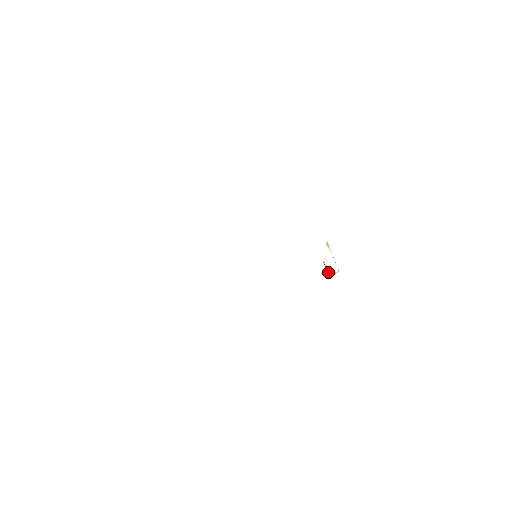
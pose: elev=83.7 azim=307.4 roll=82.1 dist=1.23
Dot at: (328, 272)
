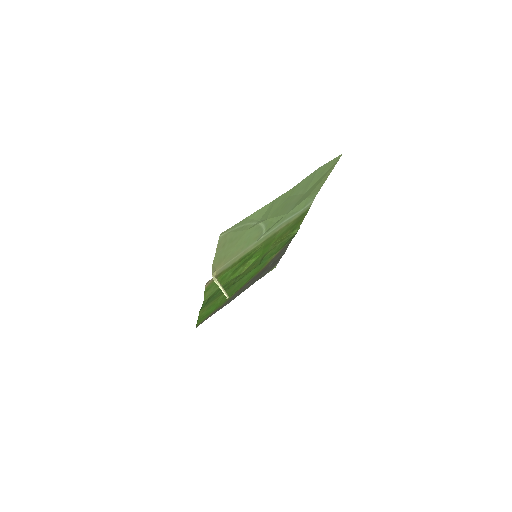
Dot at: occluded
